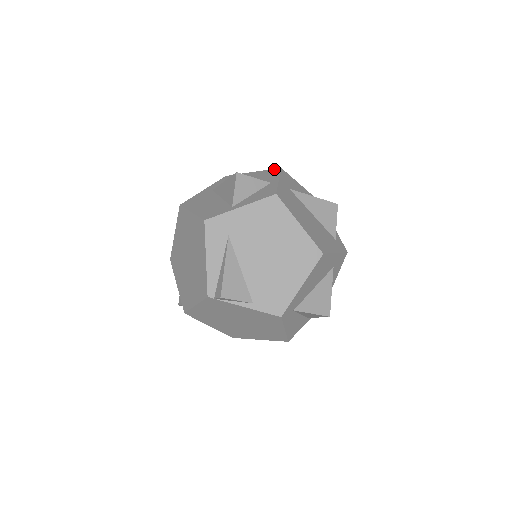
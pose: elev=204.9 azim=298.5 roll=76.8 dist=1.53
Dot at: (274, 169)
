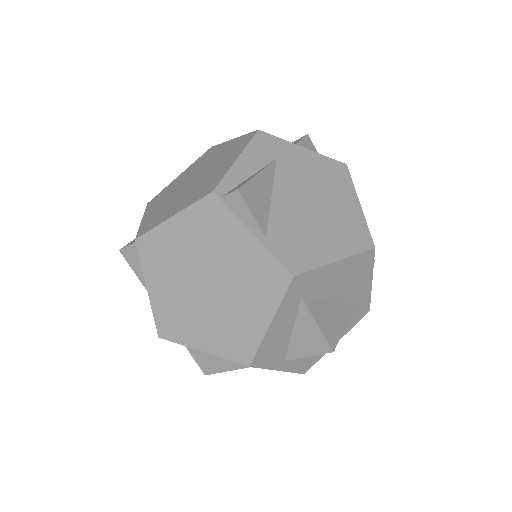
Dot at: occluded
